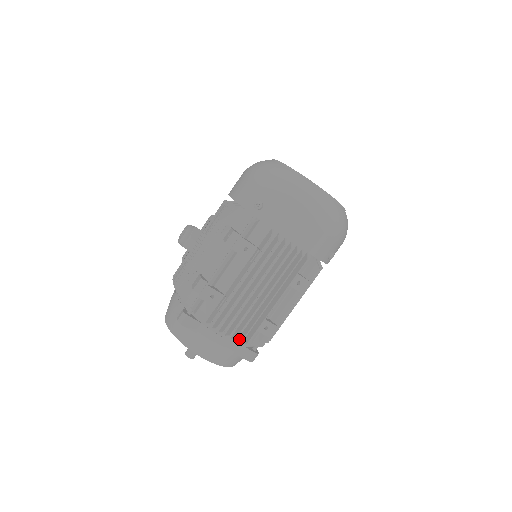
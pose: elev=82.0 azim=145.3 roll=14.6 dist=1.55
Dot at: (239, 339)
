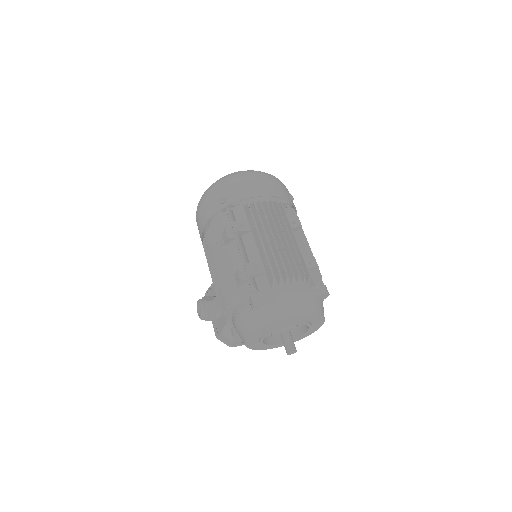
Dot at: (302, 279)
